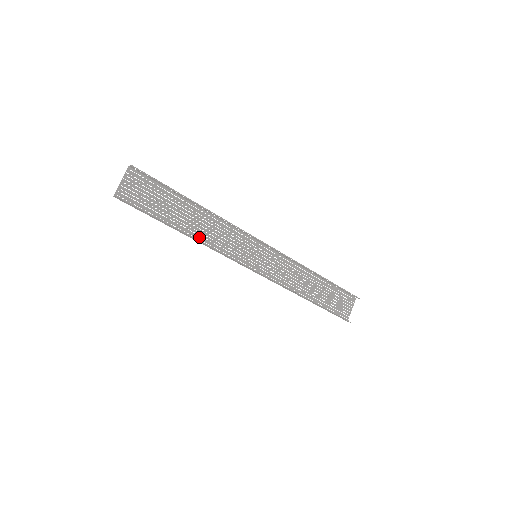
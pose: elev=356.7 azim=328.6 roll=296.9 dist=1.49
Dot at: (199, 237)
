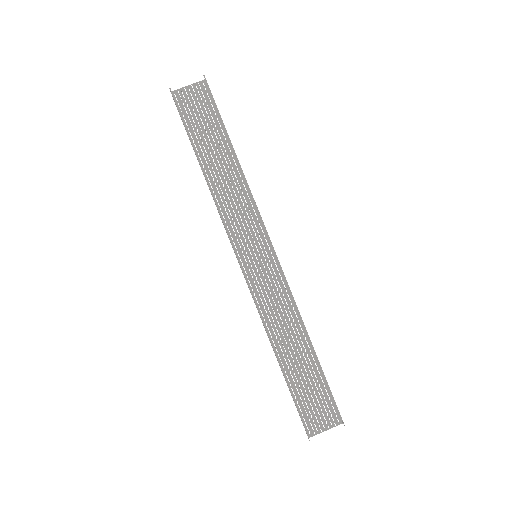
Dot at: (215, 187)
